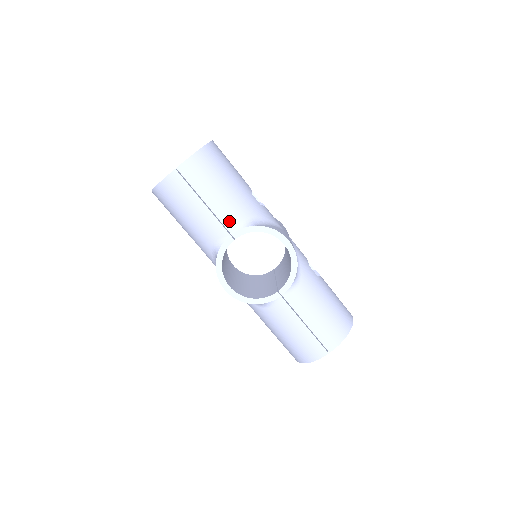
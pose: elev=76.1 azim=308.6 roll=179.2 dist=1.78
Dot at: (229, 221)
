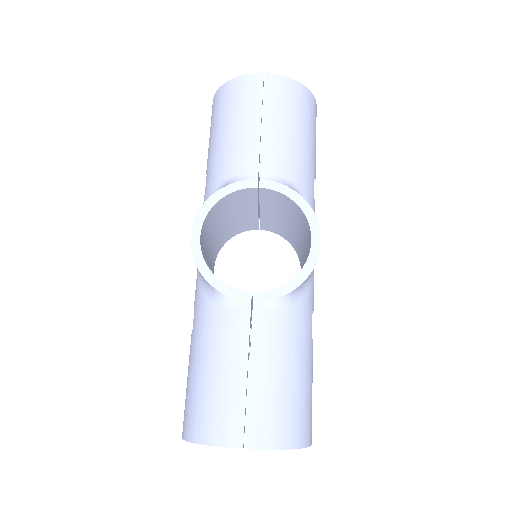
Dot at: (271, 164)
